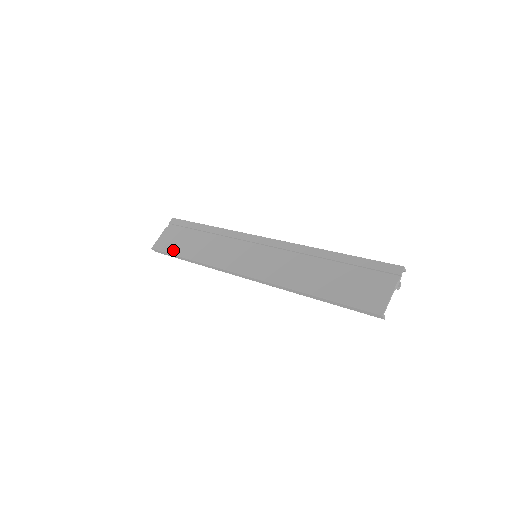
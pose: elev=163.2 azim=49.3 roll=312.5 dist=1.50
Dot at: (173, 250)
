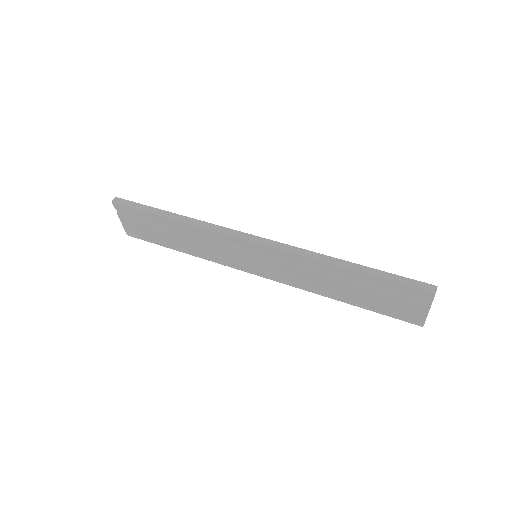
Dot at: (155, 241)
